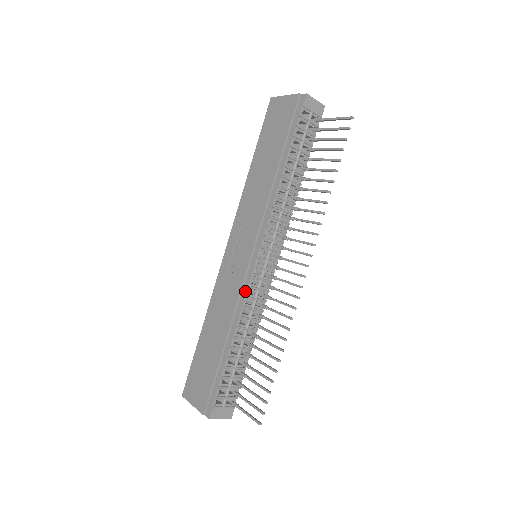
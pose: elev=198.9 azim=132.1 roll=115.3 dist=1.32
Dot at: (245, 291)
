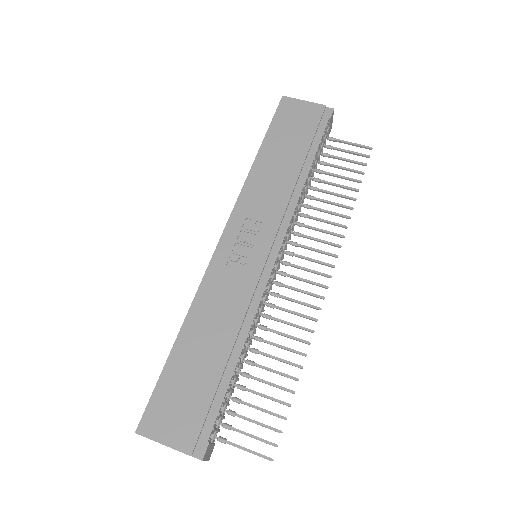
Dot at: (261, 293)
